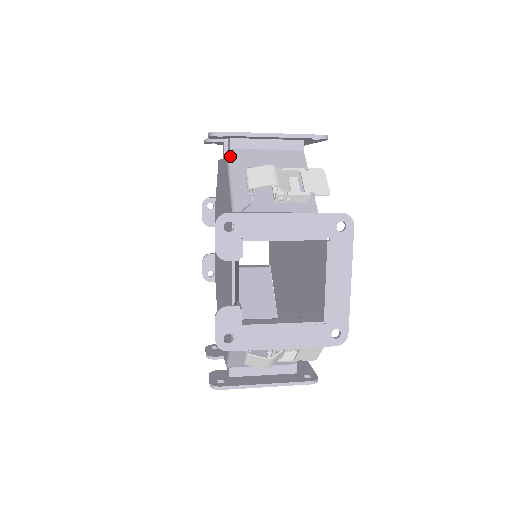
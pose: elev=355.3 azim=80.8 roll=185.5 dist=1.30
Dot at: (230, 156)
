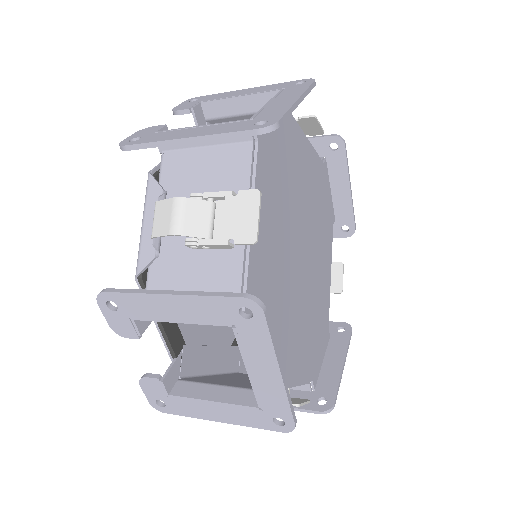
Dot at: (149, 173)
